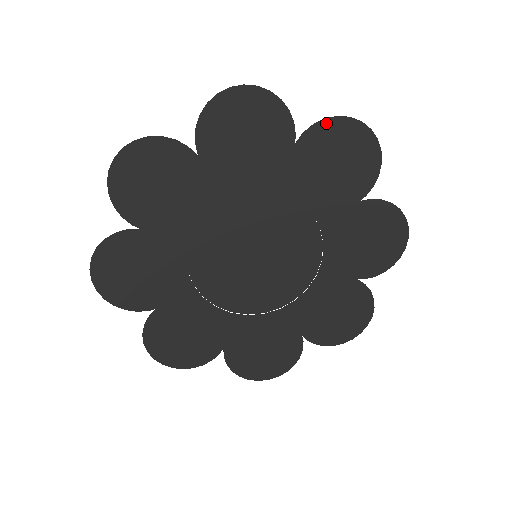
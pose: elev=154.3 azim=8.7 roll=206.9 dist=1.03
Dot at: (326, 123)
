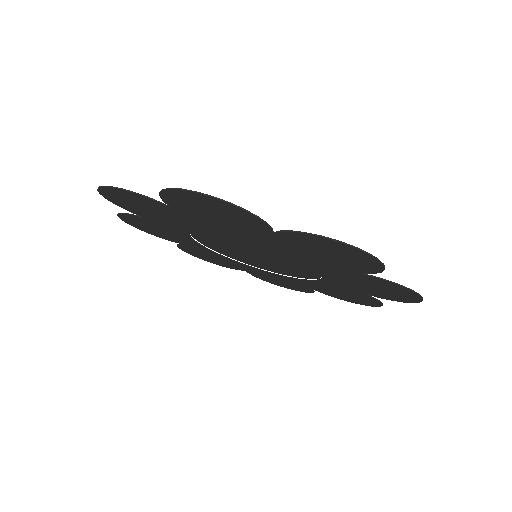
Dot at: (164, 195)
